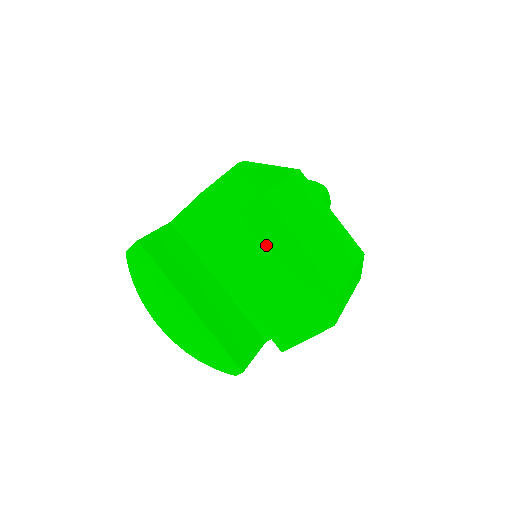
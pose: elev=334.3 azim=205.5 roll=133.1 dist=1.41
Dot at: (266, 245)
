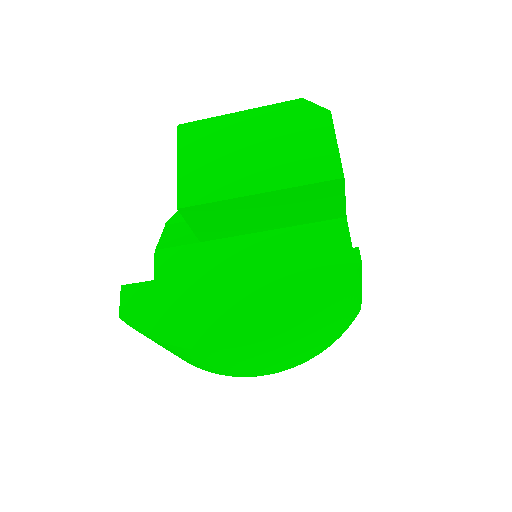
Dot at: (220, 138)
